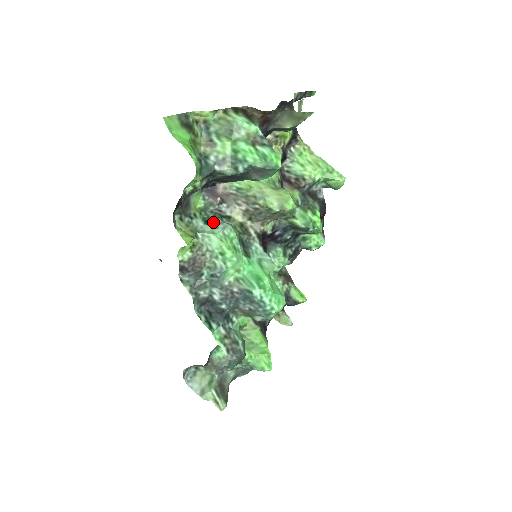
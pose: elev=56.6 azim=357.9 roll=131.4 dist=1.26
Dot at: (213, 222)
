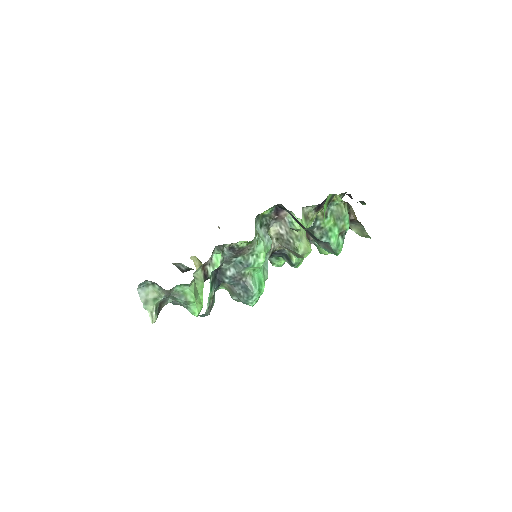
Dot at: (264, 229)
